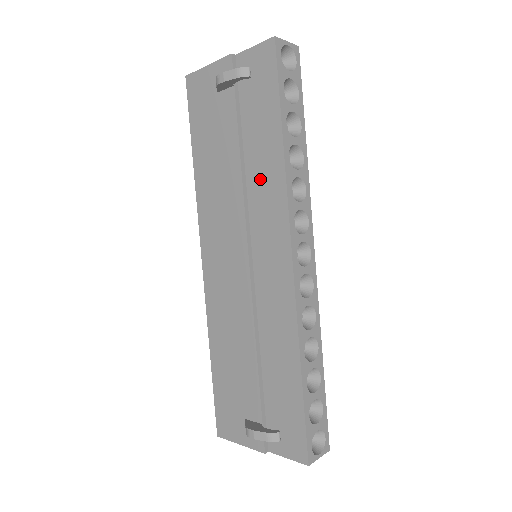
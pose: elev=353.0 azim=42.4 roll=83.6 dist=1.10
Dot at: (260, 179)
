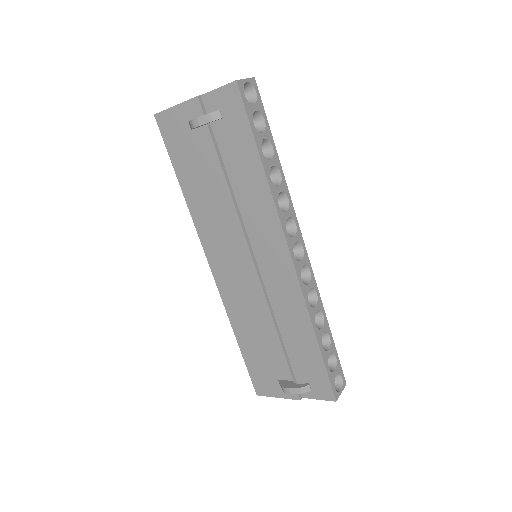
Dot at: (249, 200)
